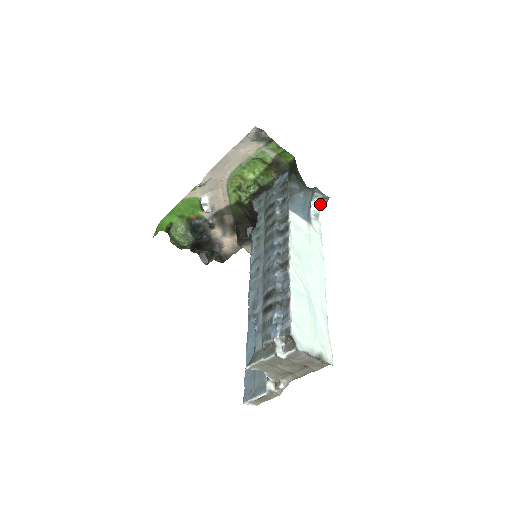
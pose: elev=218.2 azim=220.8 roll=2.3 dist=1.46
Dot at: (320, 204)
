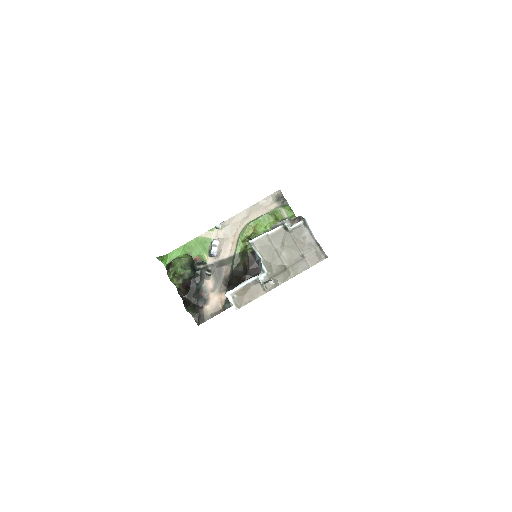
Dot at: occluded
